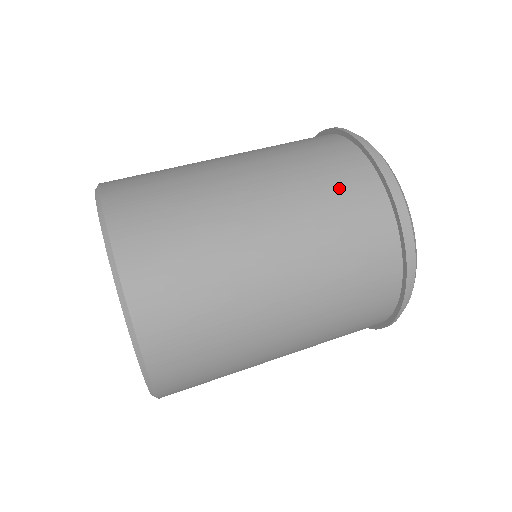
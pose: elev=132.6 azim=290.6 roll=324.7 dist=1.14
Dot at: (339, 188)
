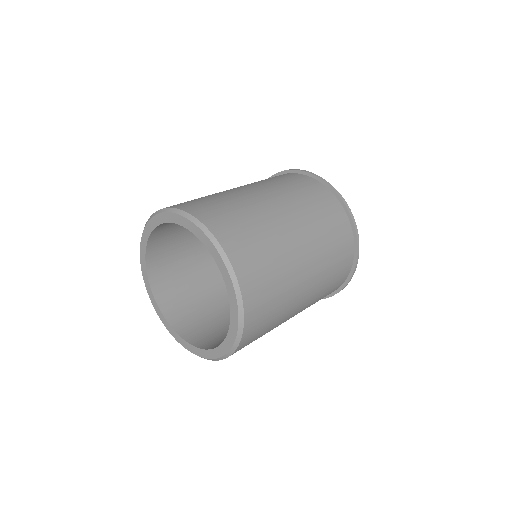
Dot at: occluded
